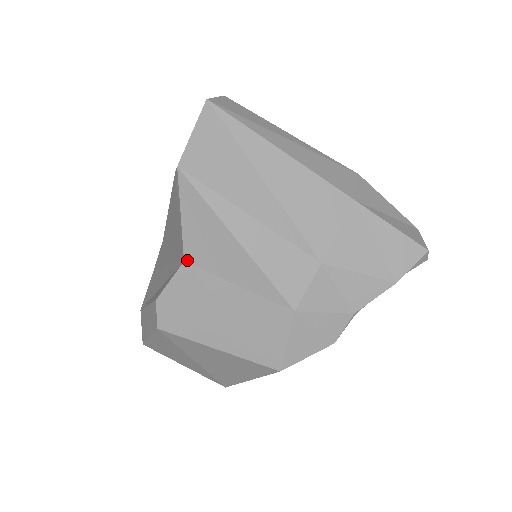
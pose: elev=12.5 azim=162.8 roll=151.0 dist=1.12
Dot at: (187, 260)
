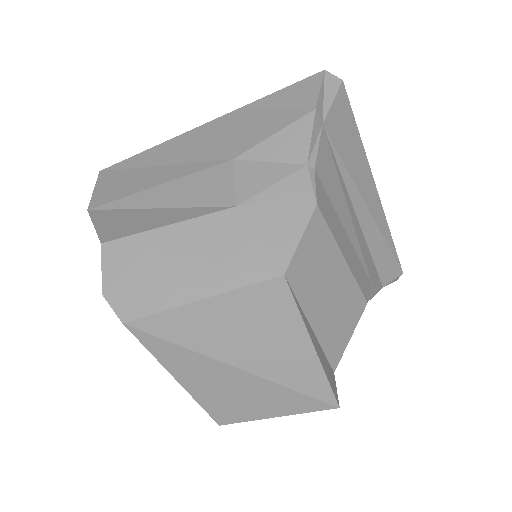
Dot at: (104, 242)
